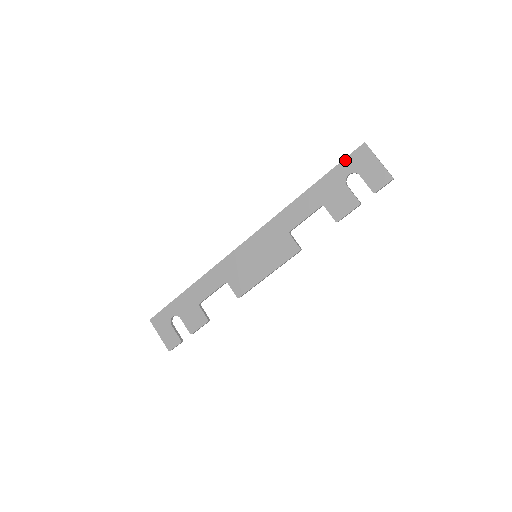
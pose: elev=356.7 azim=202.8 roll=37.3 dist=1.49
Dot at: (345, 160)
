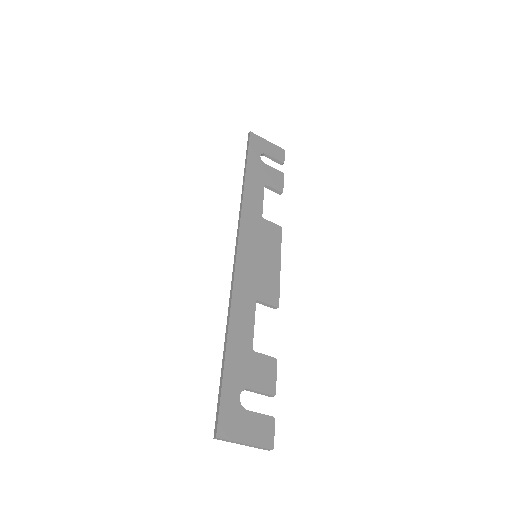
Dot at: (250, 147)
